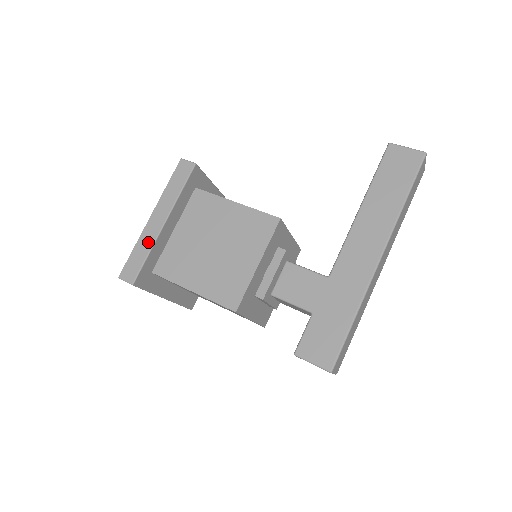
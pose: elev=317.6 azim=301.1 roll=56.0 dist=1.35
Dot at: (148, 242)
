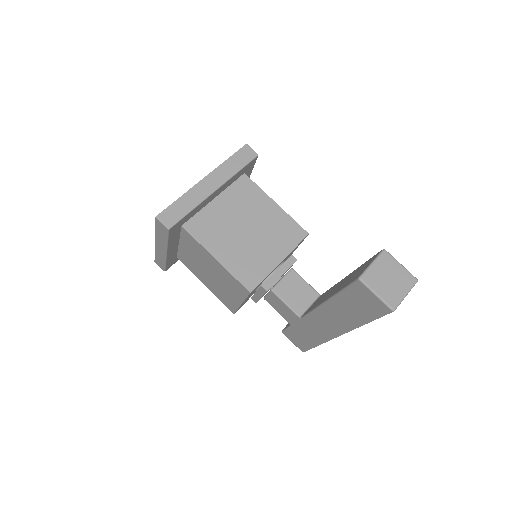
Dot at: (162, 257)
